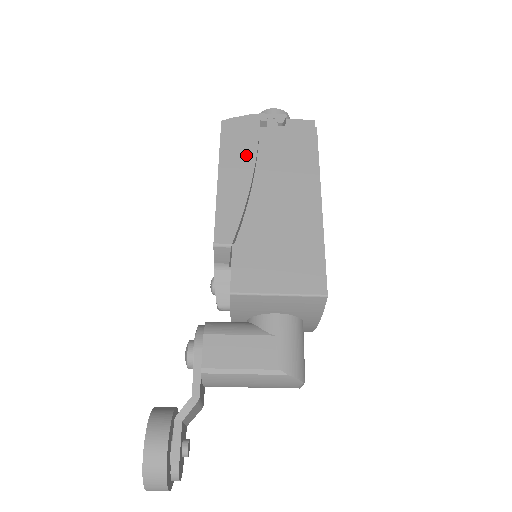
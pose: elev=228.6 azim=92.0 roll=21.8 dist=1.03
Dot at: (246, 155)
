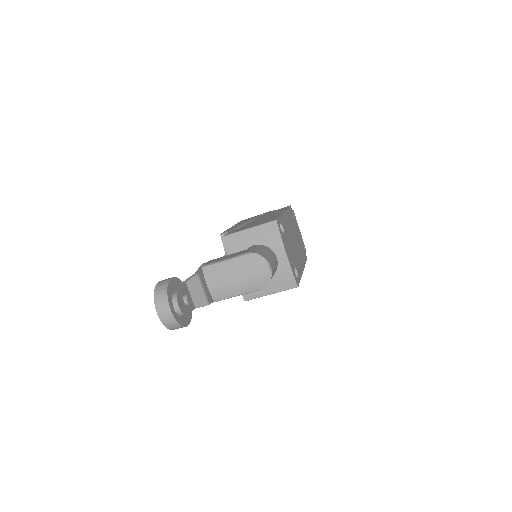
Dot at: occluded
